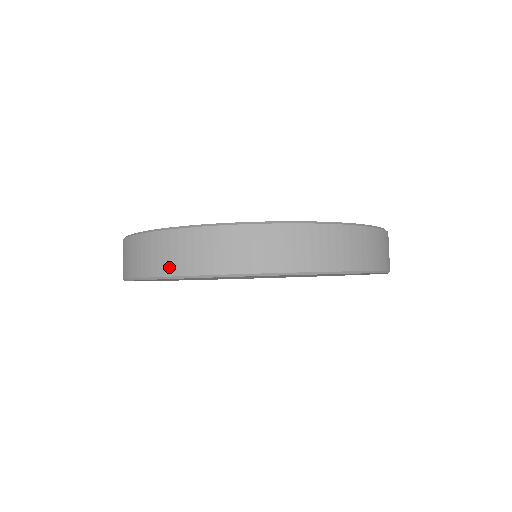
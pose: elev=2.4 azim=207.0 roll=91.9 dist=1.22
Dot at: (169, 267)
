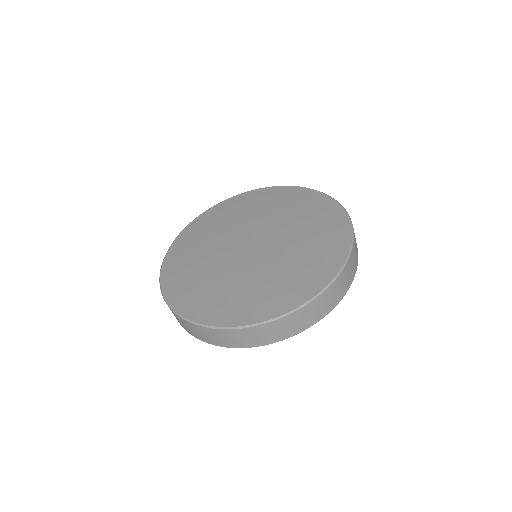
Dot at: (219, 343)
